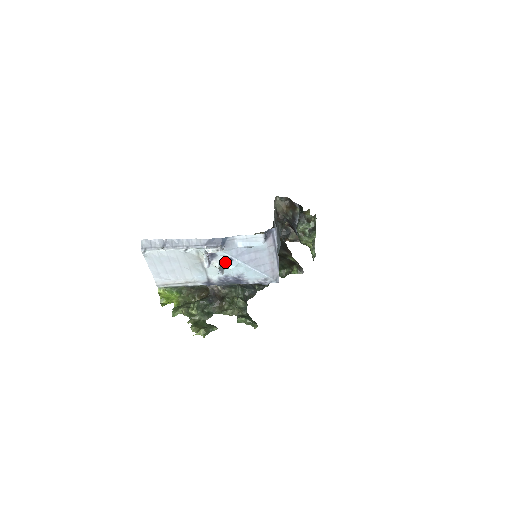
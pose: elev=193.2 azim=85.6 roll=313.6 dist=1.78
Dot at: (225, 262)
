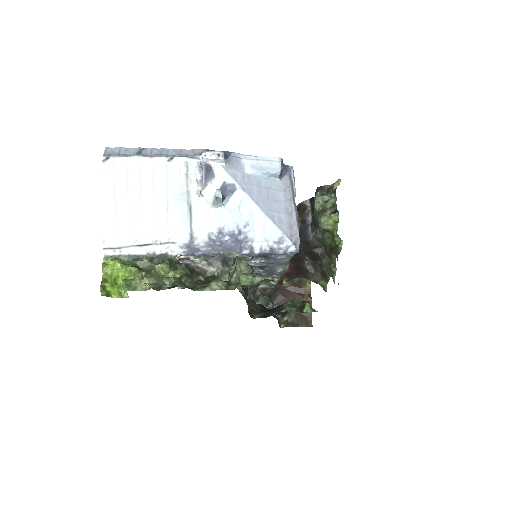
Dot at: (224, 194)
